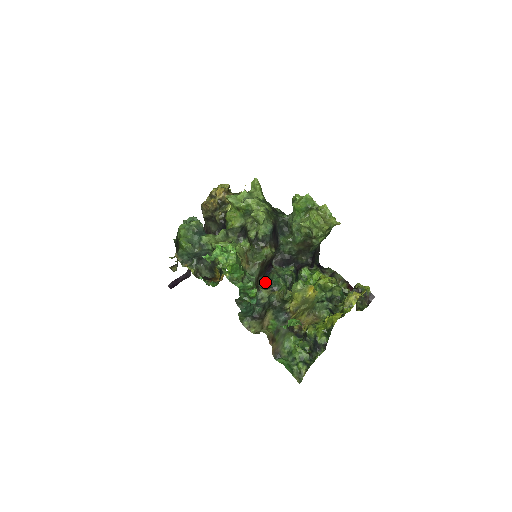
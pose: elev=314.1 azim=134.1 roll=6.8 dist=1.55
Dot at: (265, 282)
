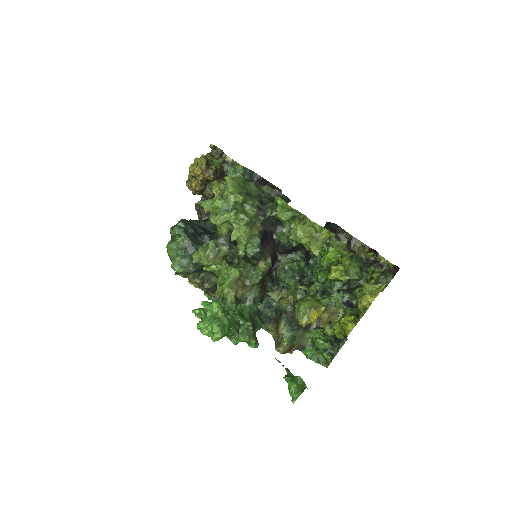
Dot at: (273, 280)
